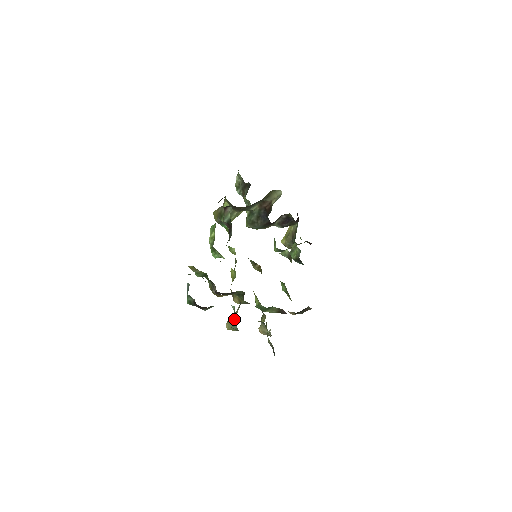
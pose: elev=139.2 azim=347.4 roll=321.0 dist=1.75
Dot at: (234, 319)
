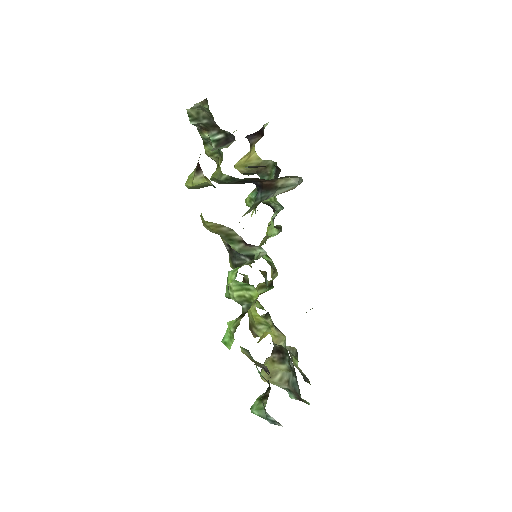
Dot at: (284, 385)
